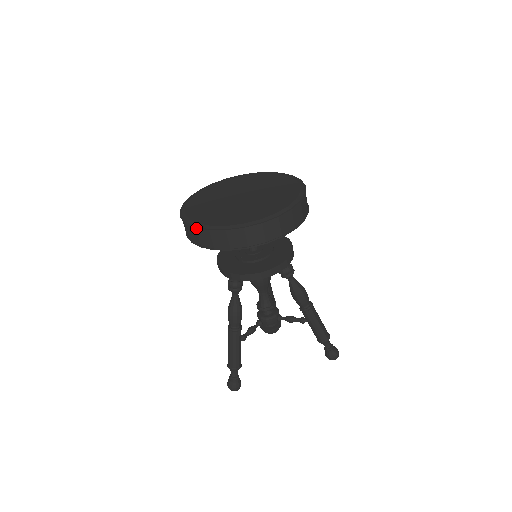
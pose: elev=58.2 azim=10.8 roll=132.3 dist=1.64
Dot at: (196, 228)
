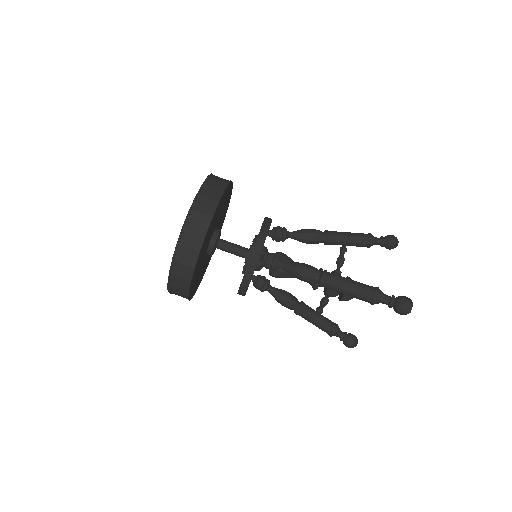
Dot at: (184, 224)
